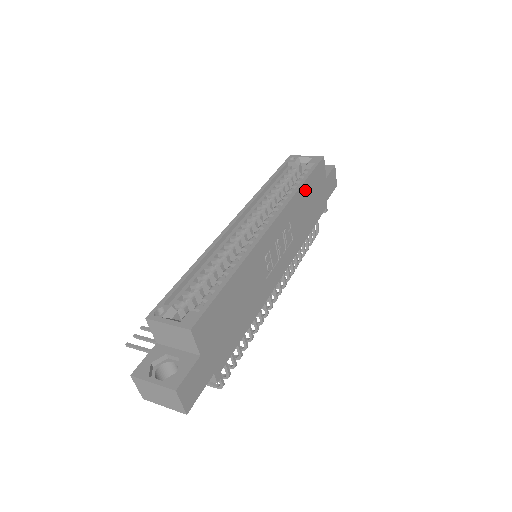
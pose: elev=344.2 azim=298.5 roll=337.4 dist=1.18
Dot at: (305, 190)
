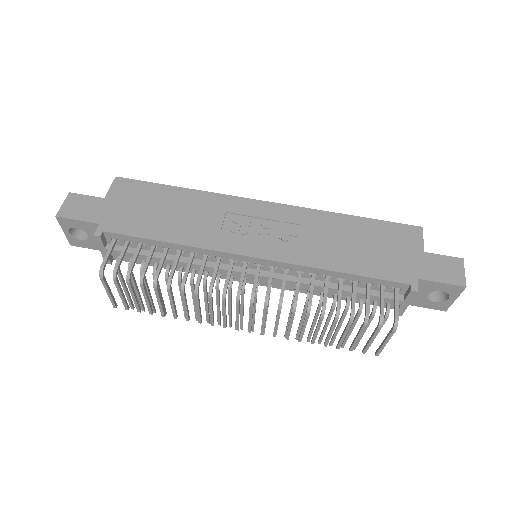
Dot at: (353, 224)
